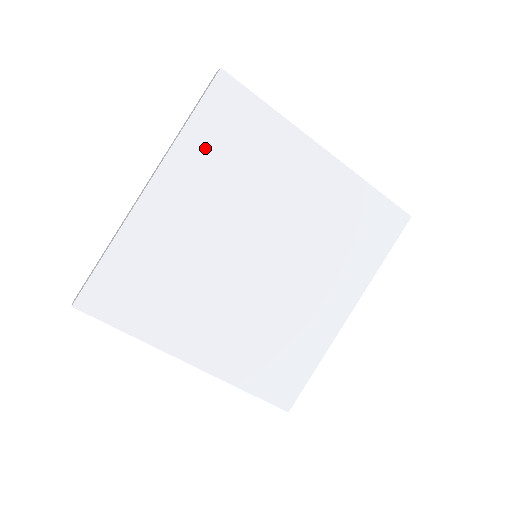
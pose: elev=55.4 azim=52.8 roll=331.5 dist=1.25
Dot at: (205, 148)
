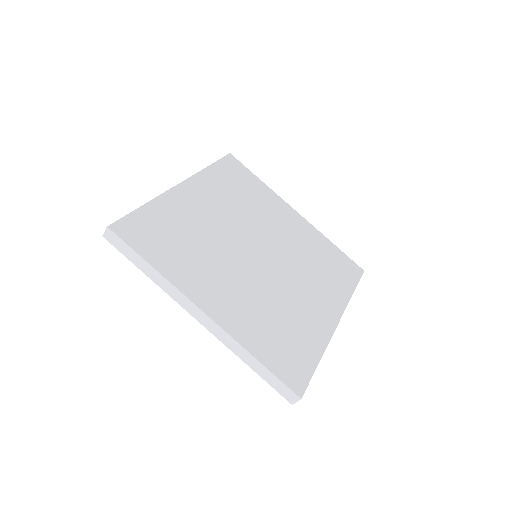
Dot at: (220, 181)
